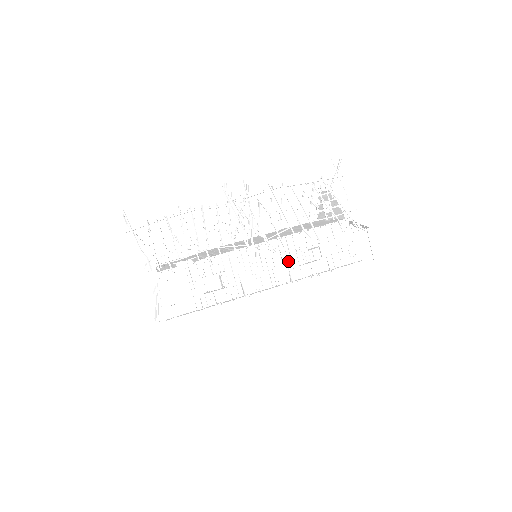
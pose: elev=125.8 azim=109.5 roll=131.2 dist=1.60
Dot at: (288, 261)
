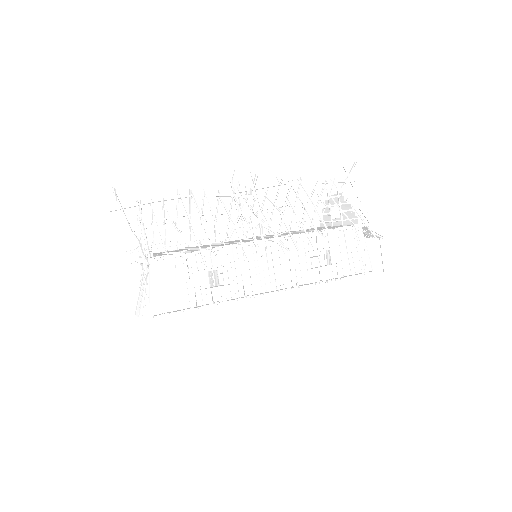
Dot at: (296, 263)
